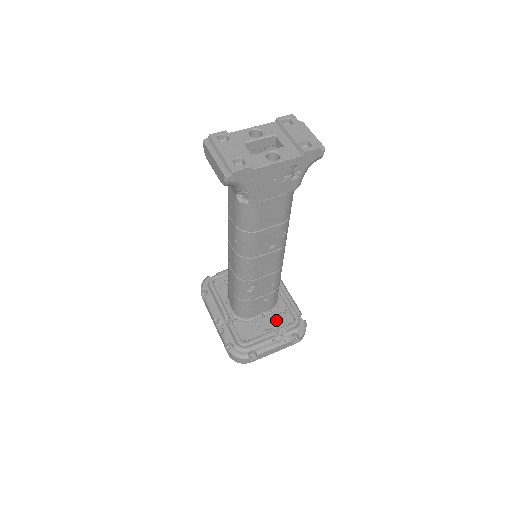
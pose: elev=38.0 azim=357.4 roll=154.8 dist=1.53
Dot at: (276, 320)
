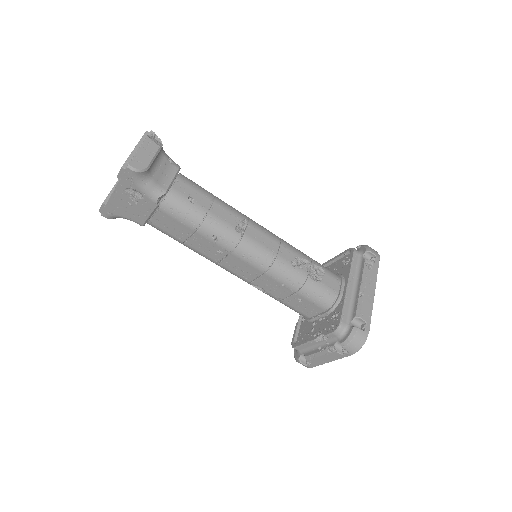
Dot at: (327, 323)
